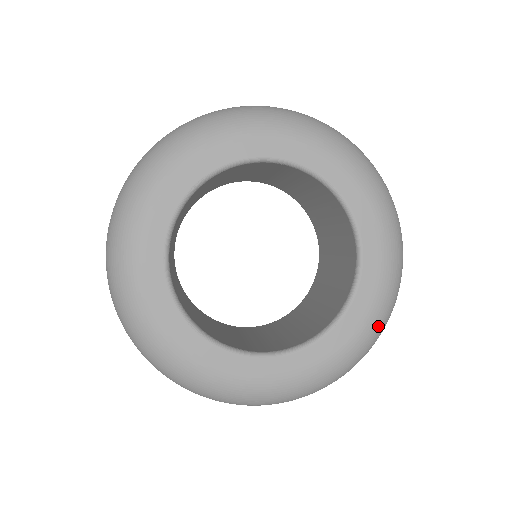
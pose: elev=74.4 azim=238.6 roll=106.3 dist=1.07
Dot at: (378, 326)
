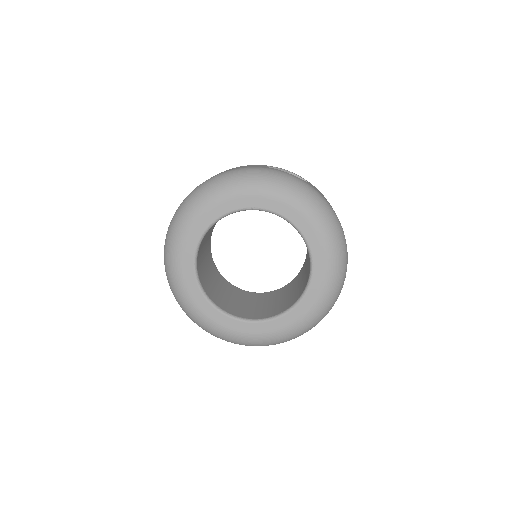
Dot at: (275, 340)
